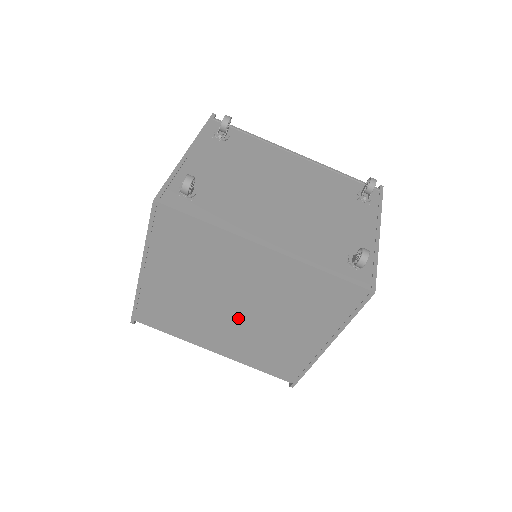
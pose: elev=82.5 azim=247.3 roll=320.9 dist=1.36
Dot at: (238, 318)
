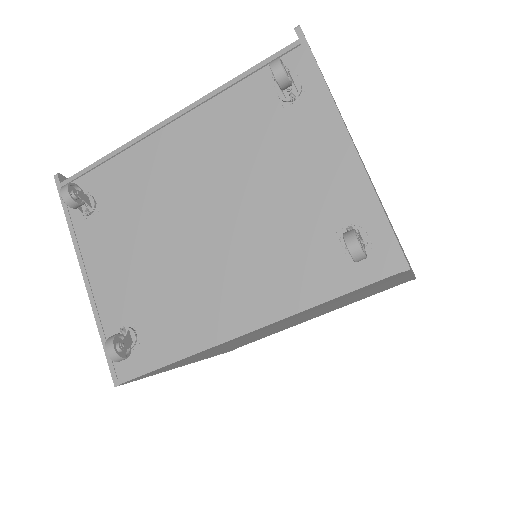
Dot at: (302, 319)
